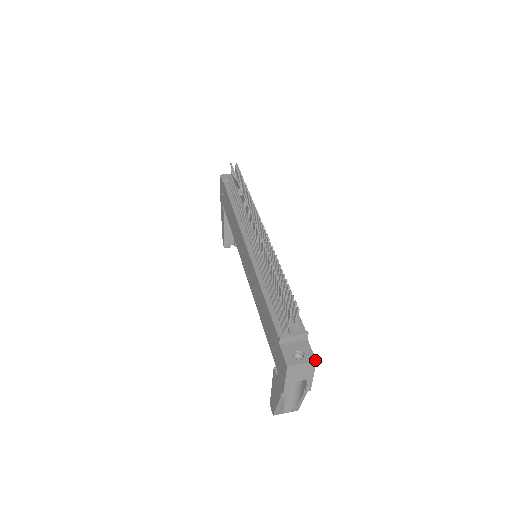
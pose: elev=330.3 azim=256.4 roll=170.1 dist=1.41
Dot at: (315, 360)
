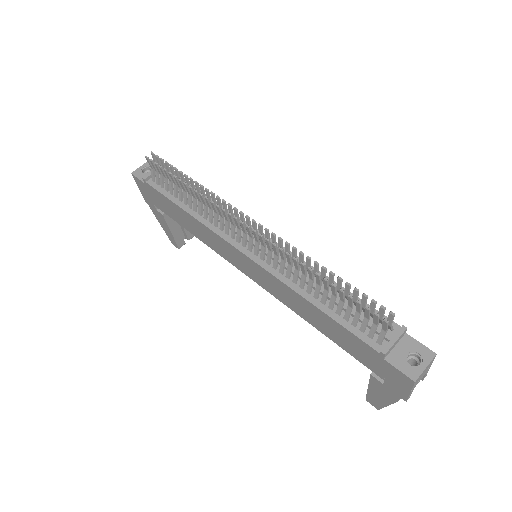
Dot at: (434, 354)
